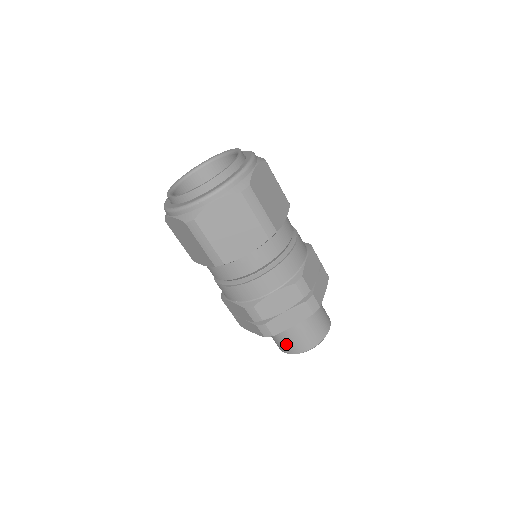
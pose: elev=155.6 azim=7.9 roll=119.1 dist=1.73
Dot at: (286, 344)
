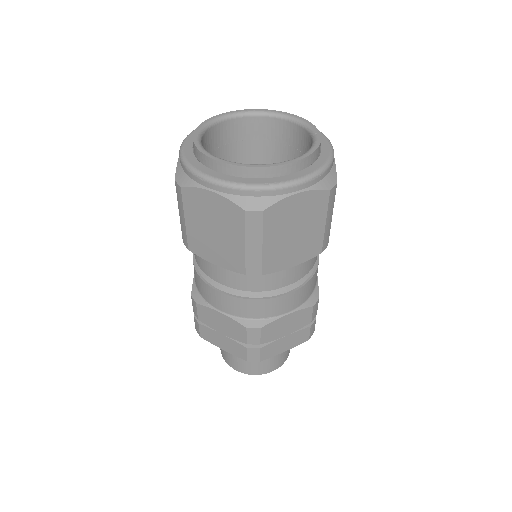
Dot at: occluded
